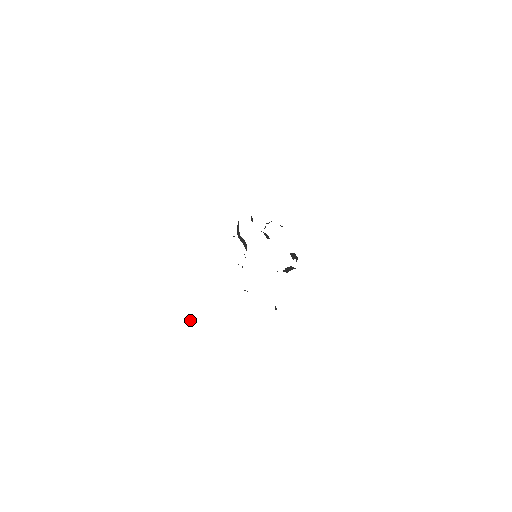
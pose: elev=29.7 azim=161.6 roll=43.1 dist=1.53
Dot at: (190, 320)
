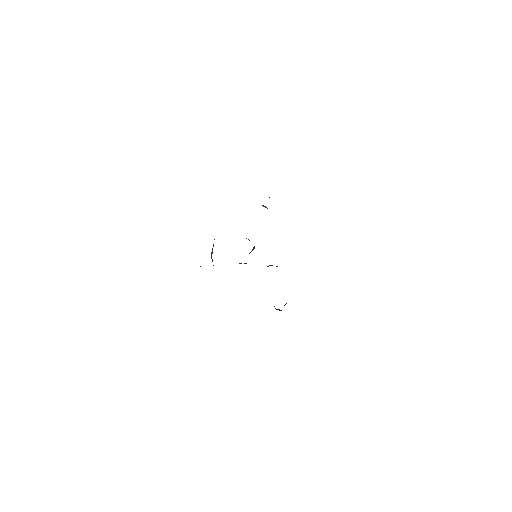
Dot at: occluded
